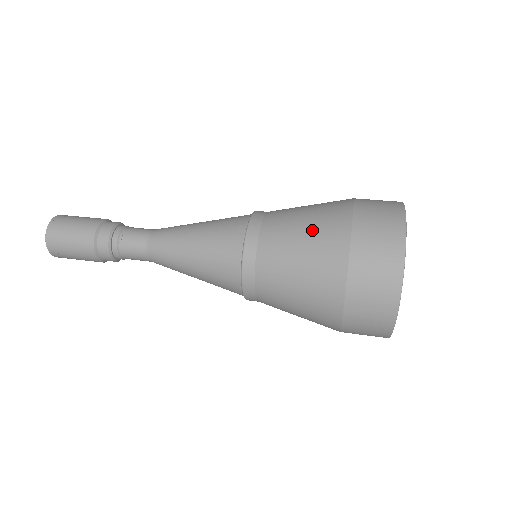
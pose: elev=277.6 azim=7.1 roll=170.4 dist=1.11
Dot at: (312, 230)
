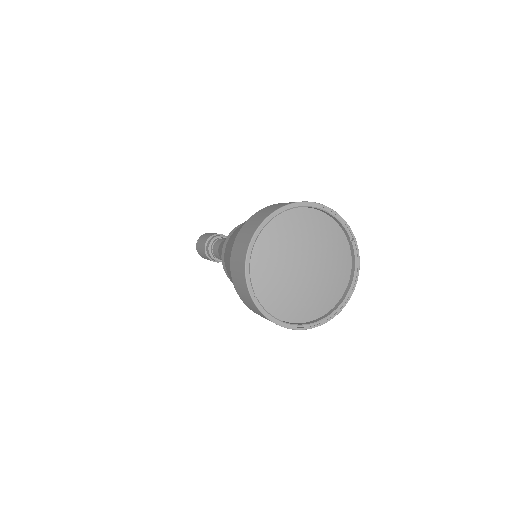
Dot at: occluded
